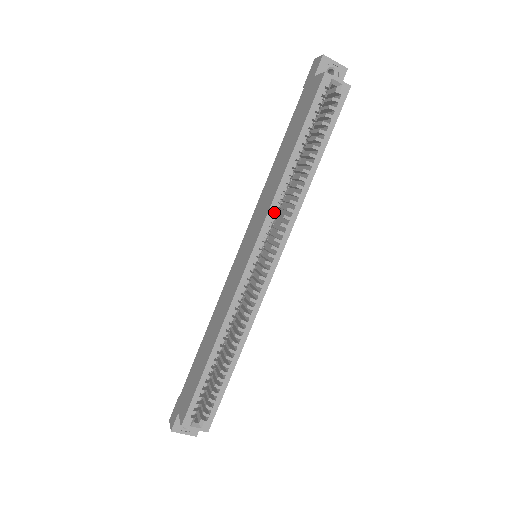
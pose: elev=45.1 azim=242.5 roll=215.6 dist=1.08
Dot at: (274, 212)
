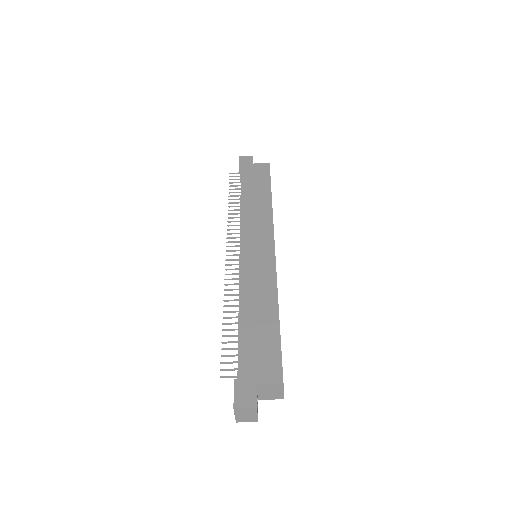
Dot at: occluded
